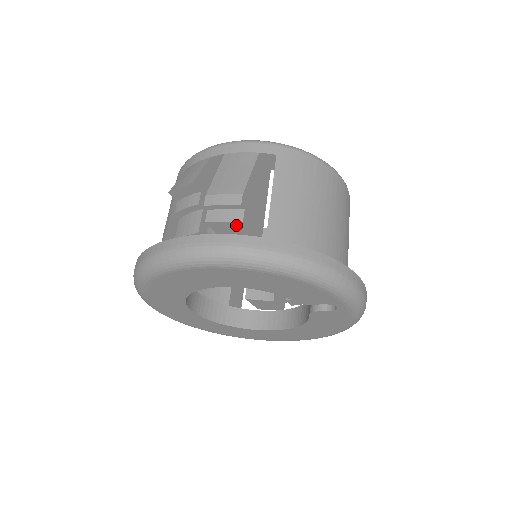
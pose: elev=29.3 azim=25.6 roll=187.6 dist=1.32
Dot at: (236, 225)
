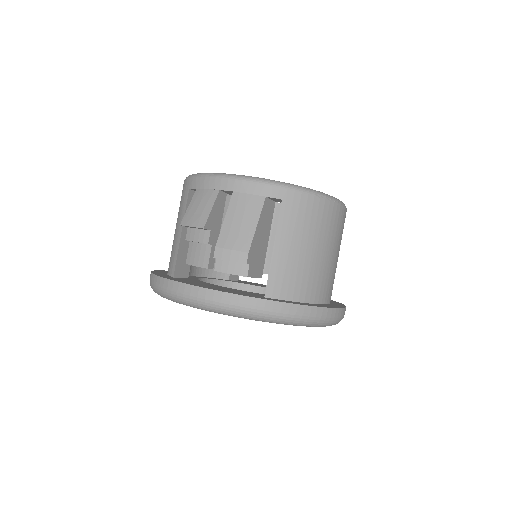
Dot at: (241, 275)
